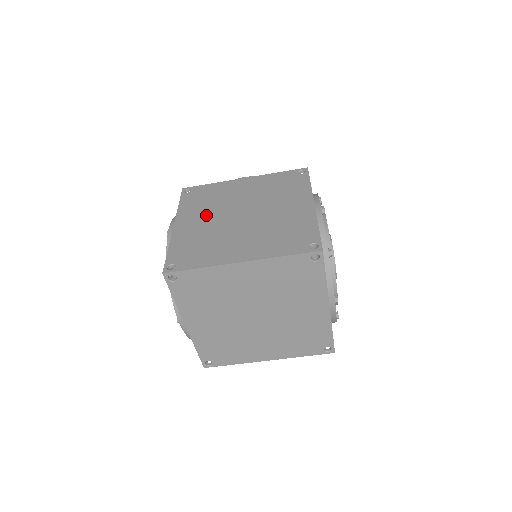
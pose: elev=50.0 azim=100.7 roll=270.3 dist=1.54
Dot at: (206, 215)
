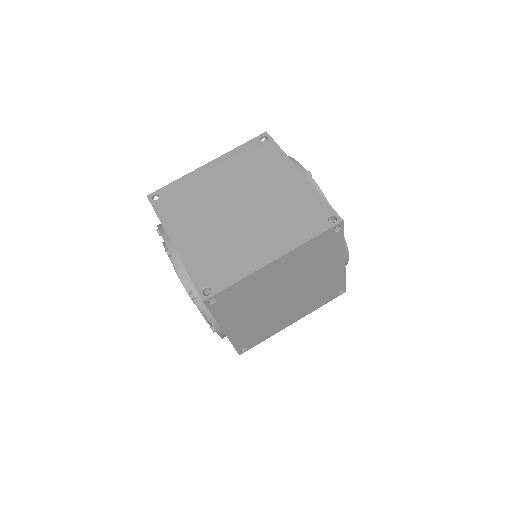
Dot at: occluded
